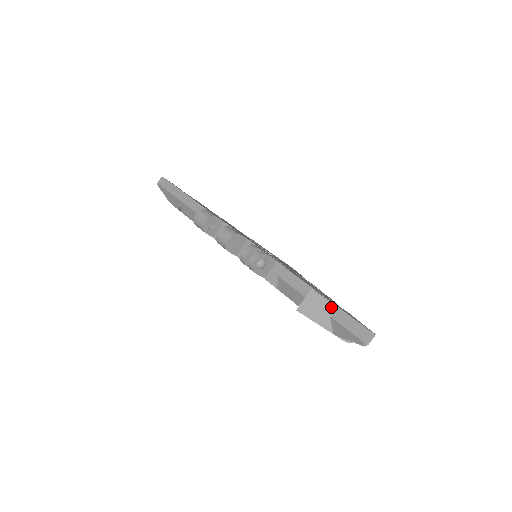
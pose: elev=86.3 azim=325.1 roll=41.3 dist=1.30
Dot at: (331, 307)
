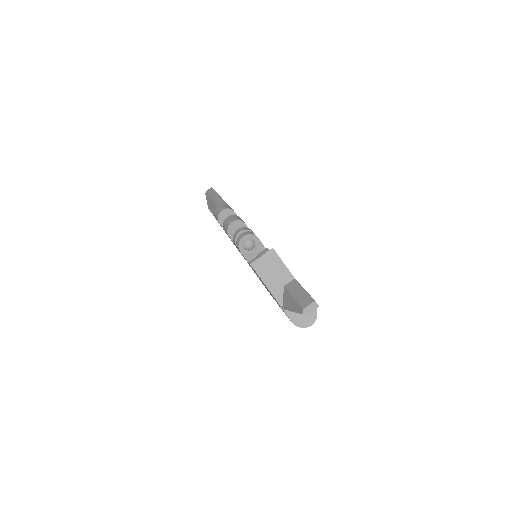
Dot at: (288, 276)
